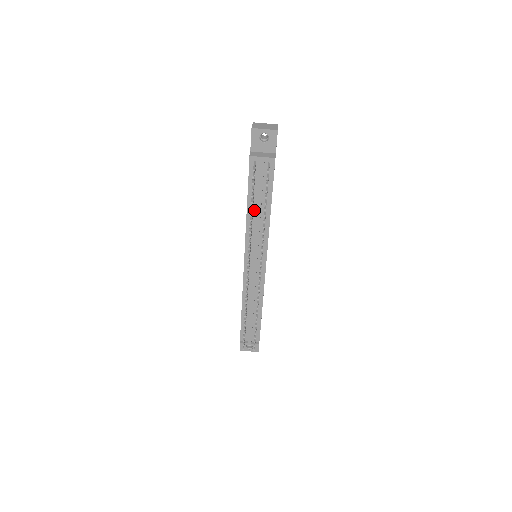
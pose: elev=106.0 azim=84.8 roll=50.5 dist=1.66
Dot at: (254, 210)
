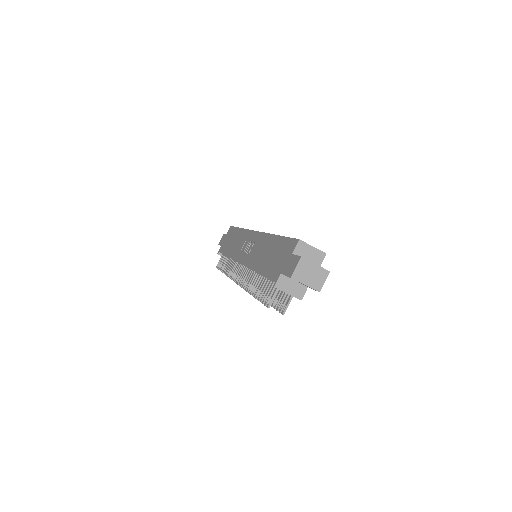
Dot at: occluded
